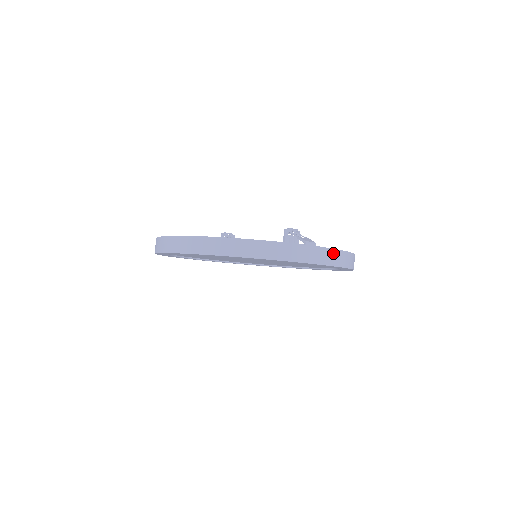
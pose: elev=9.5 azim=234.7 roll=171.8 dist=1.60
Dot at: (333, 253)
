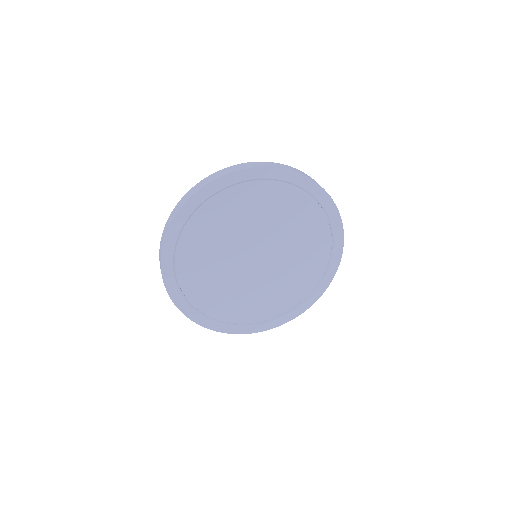
Dot at: occluded
